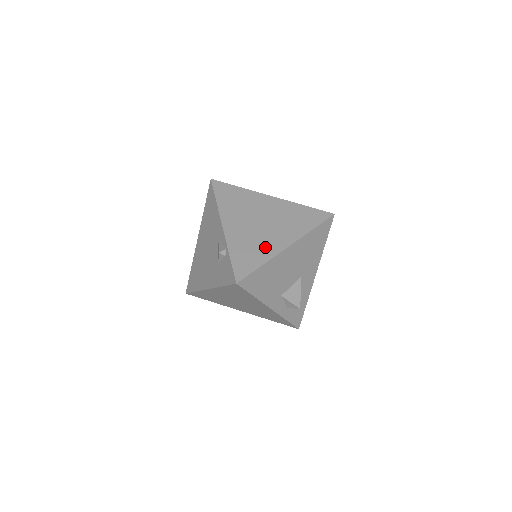
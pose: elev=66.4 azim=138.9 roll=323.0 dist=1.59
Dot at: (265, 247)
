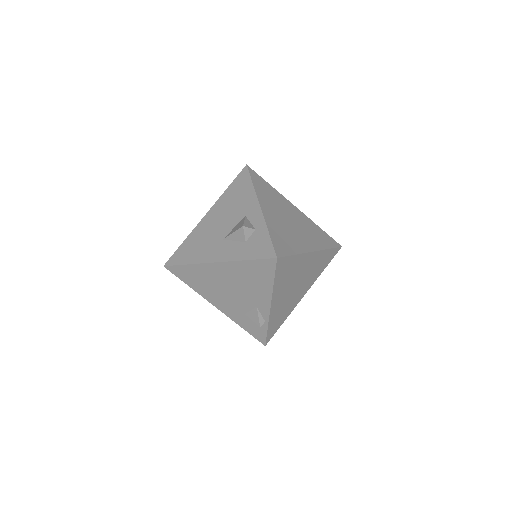
Dot at: (291, 307)
